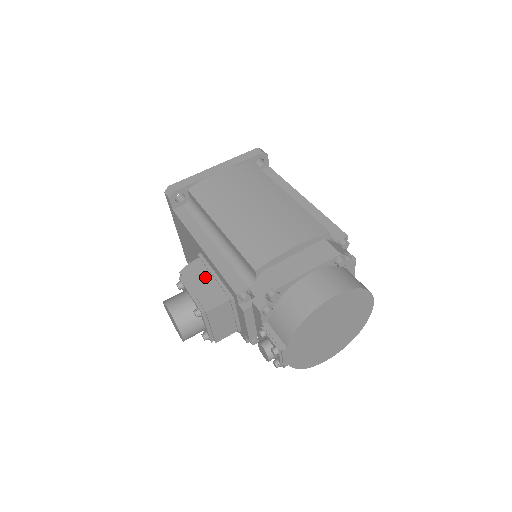
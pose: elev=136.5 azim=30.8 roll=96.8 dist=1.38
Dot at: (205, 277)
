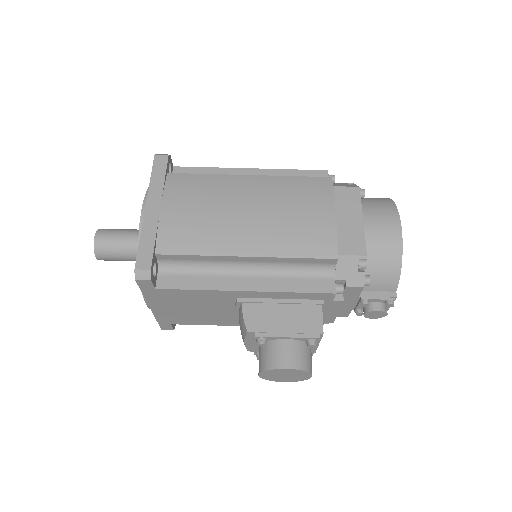
Dot at: (275, 311)
